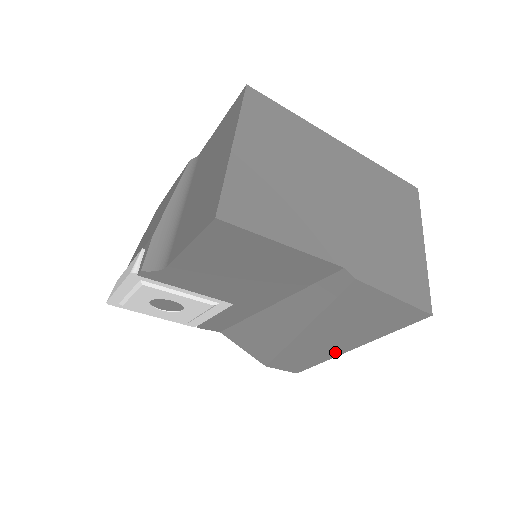
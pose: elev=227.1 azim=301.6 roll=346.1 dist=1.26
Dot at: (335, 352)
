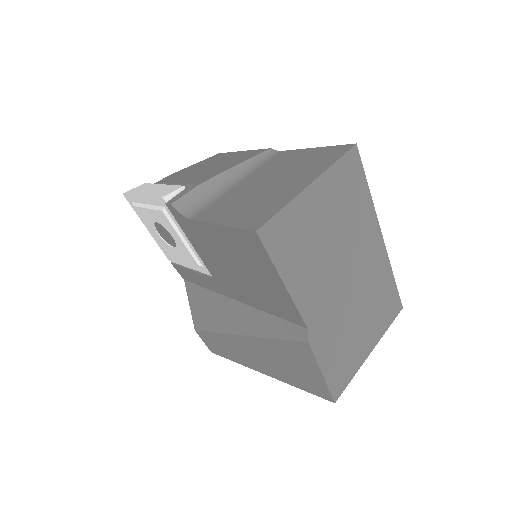
Dot at: (251, 365)
